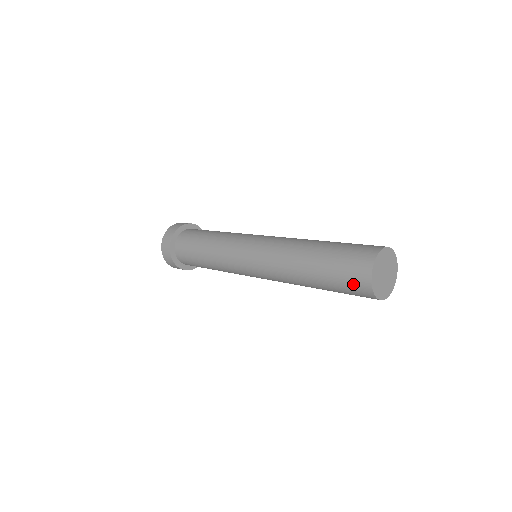
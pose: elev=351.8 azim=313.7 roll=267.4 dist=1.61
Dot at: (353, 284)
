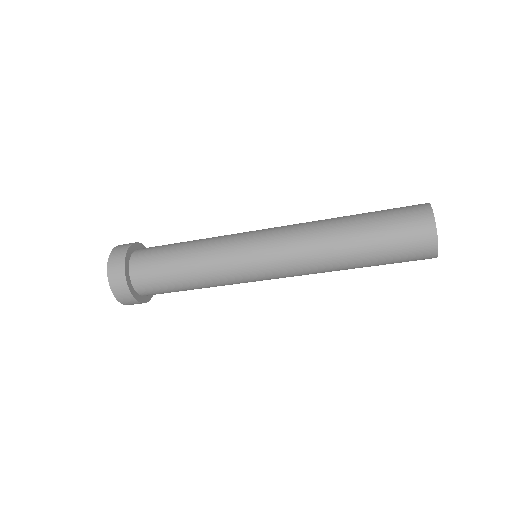
Dot at: (411, 225)
